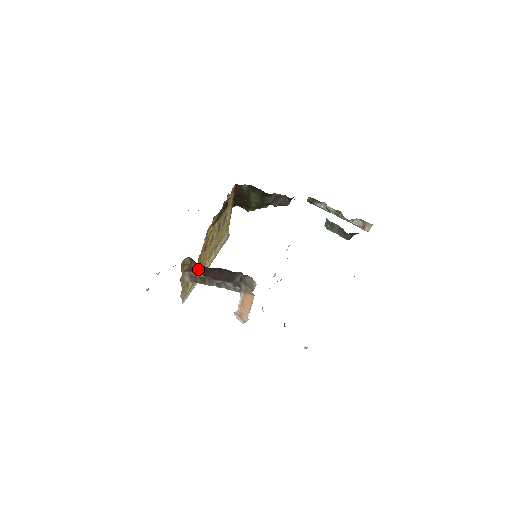
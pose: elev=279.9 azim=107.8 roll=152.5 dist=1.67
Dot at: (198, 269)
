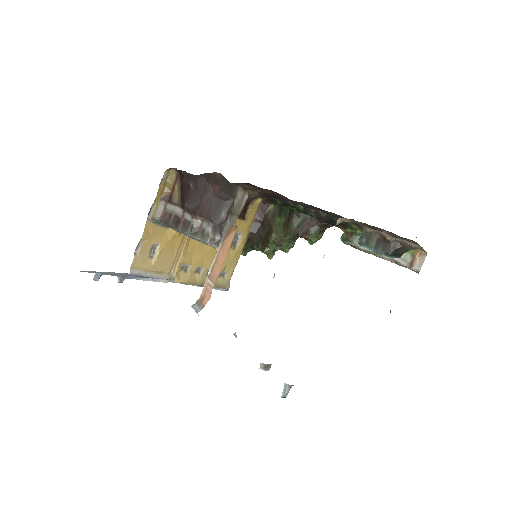
Dot at: (179, 195)
